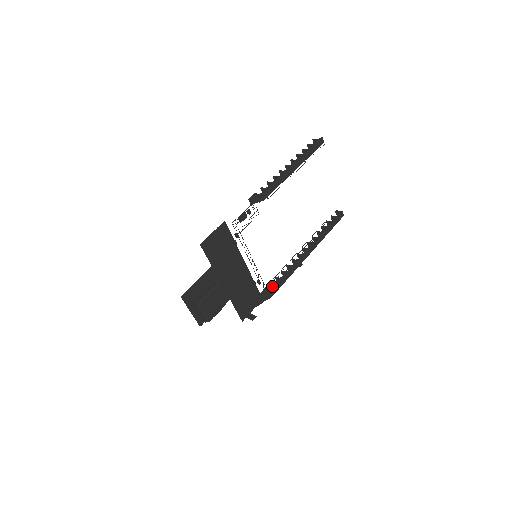
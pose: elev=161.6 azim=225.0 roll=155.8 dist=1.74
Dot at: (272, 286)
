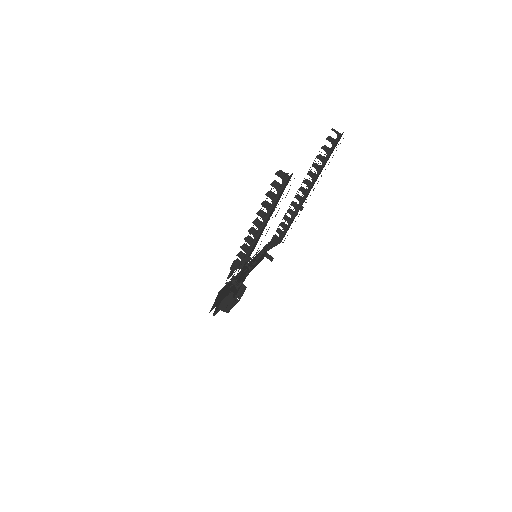
Dot at: (279, 232)
